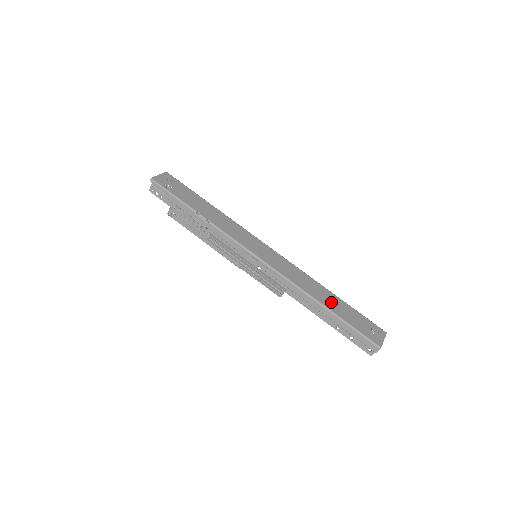
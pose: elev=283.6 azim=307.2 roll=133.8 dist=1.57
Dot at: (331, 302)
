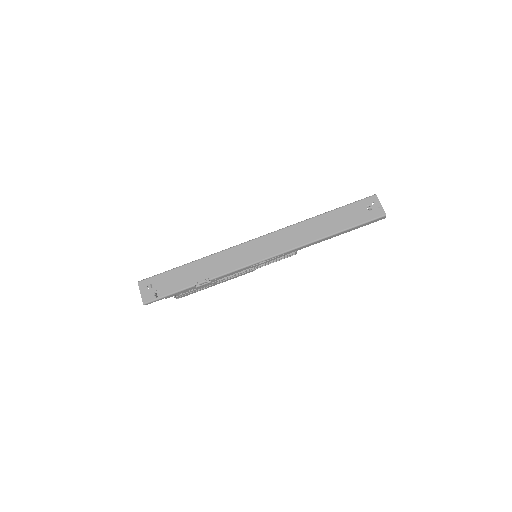
Dot at: (329, 225)
